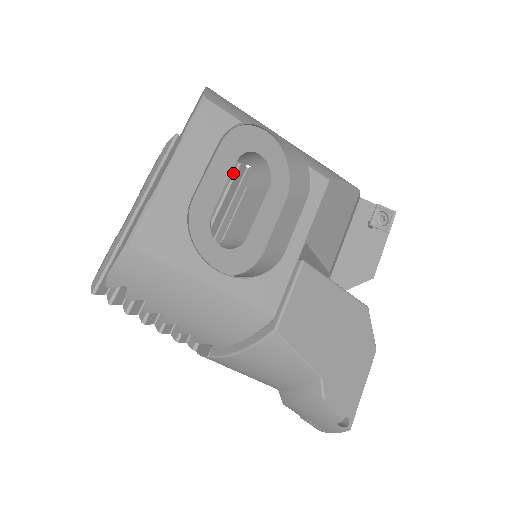
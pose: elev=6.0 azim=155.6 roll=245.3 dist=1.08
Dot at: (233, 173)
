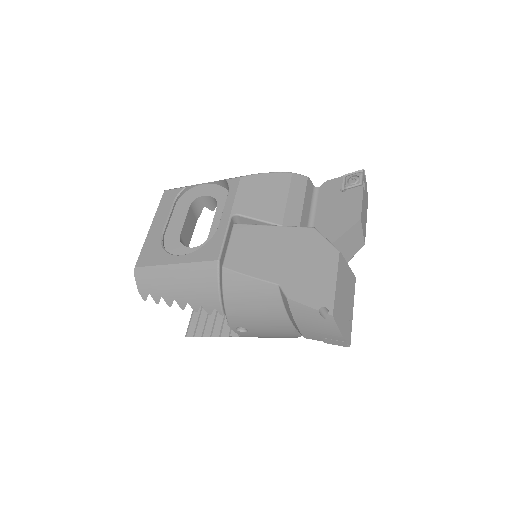
Dot at: occluded
